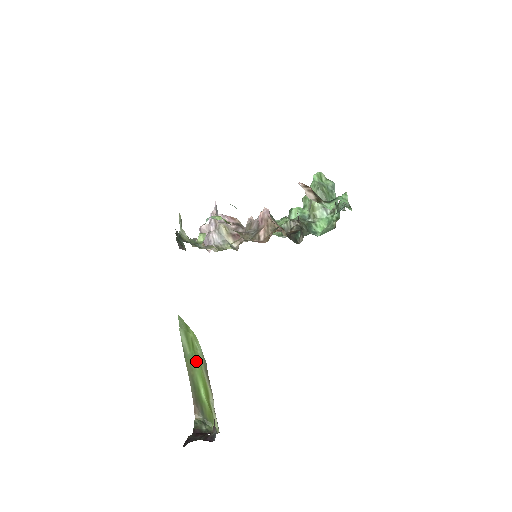
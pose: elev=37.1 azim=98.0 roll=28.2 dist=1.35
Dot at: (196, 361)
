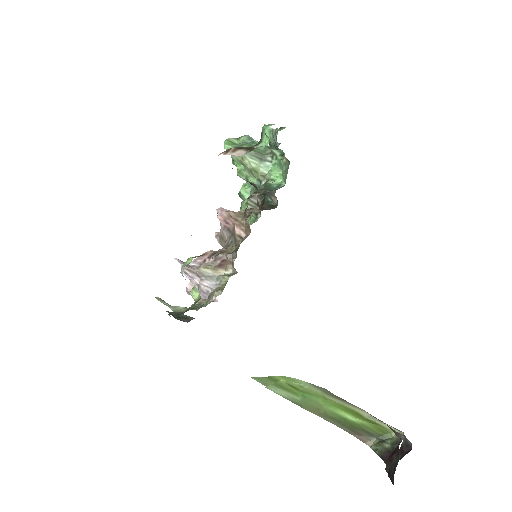
Dot at: (313, 398)
